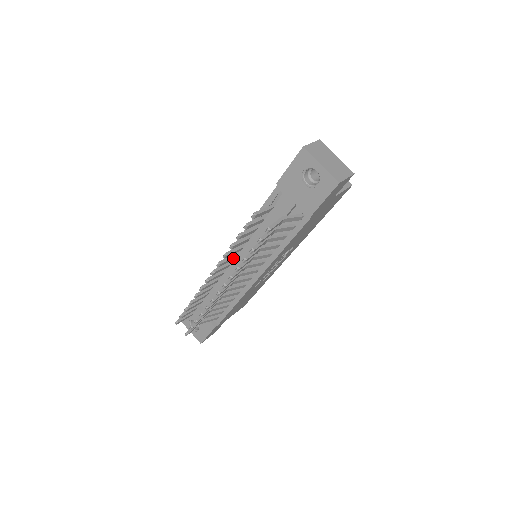
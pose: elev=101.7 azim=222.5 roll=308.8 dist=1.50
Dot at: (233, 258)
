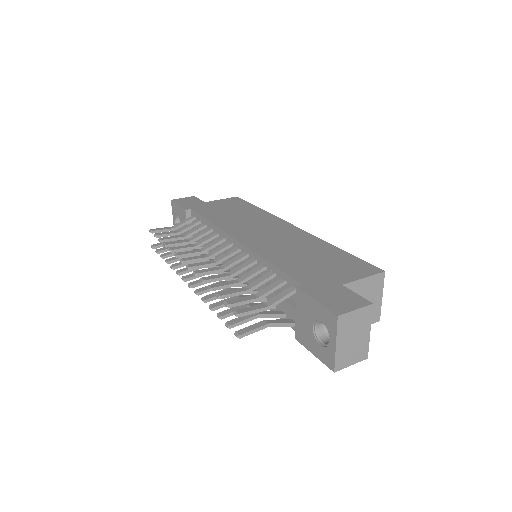
Dot at: (218, 271)
